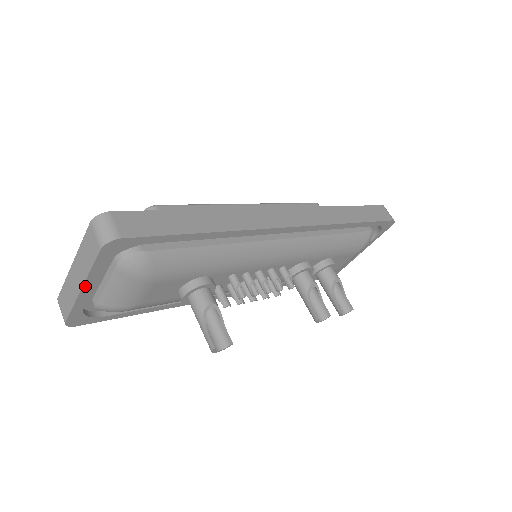
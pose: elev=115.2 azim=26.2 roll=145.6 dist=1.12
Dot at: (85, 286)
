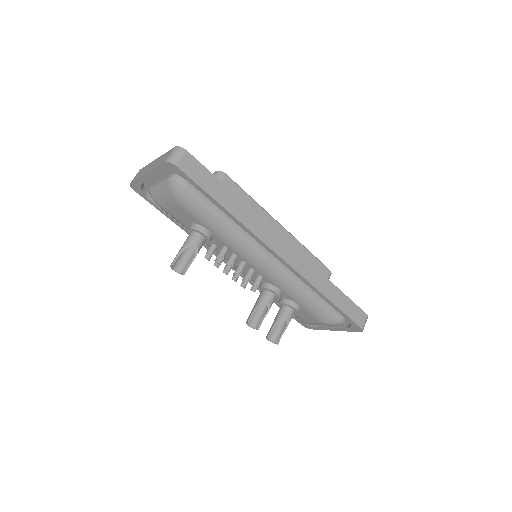
Dot at: (149, 173)
